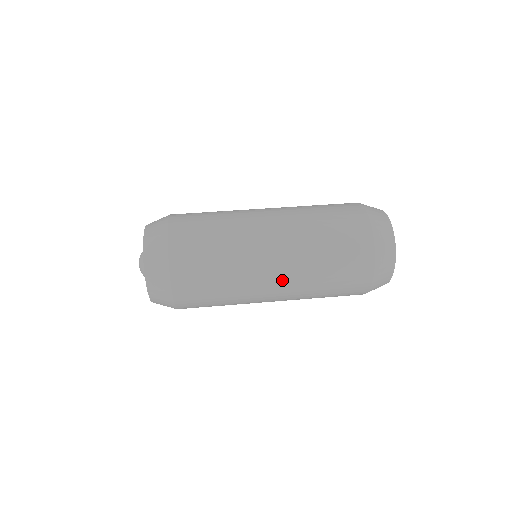
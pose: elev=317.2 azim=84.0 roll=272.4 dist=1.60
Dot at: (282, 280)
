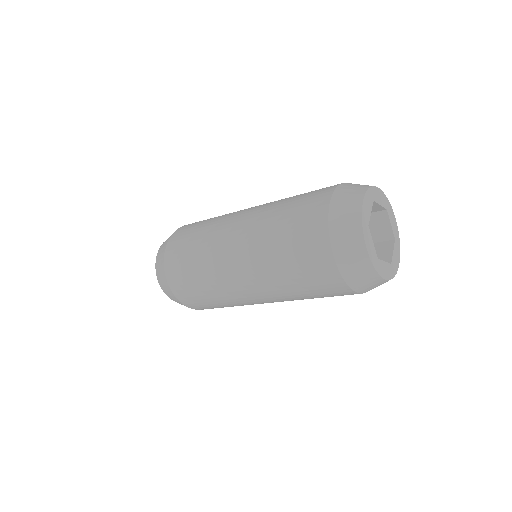
Dot at: (251, 283)
